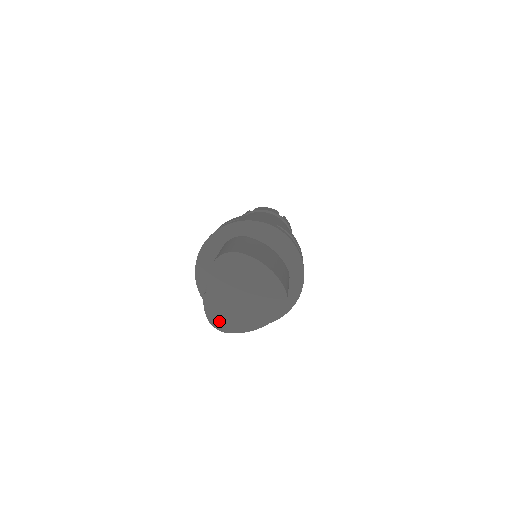
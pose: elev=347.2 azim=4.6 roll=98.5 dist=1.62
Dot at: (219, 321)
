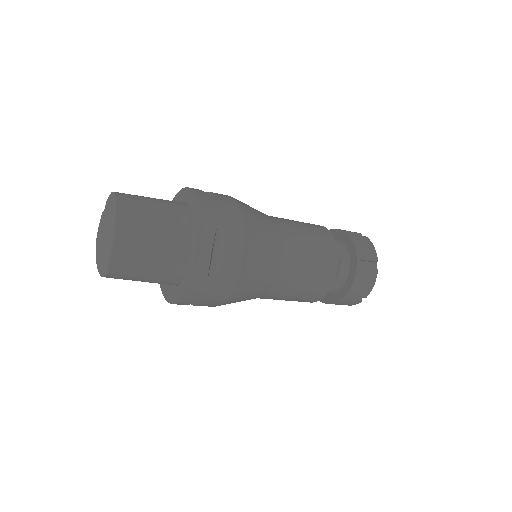
Dot at: (98, 240)
